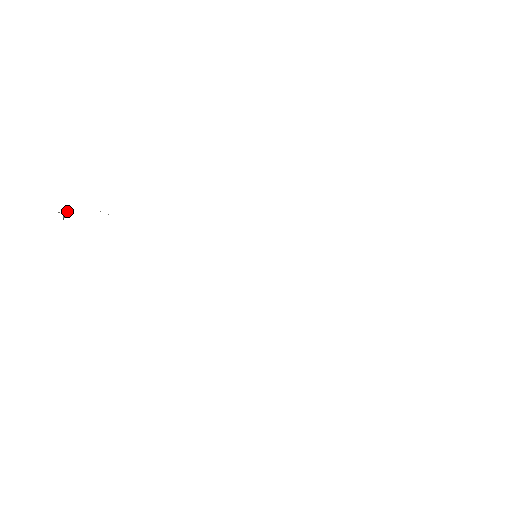
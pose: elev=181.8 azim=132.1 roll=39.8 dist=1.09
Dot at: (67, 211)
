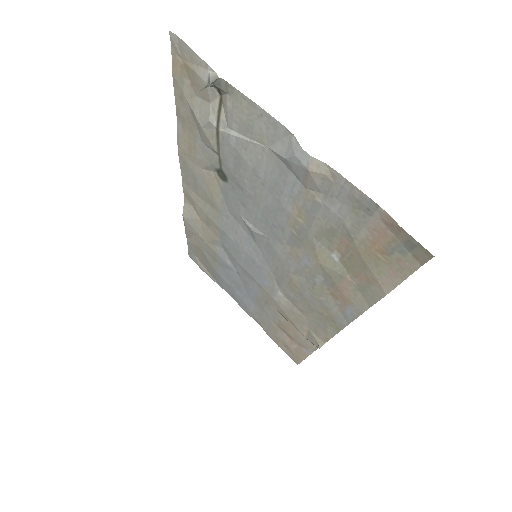
Dot at: (208, 85)
